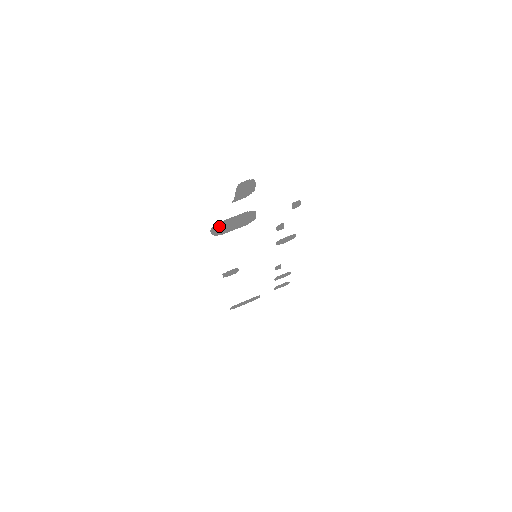
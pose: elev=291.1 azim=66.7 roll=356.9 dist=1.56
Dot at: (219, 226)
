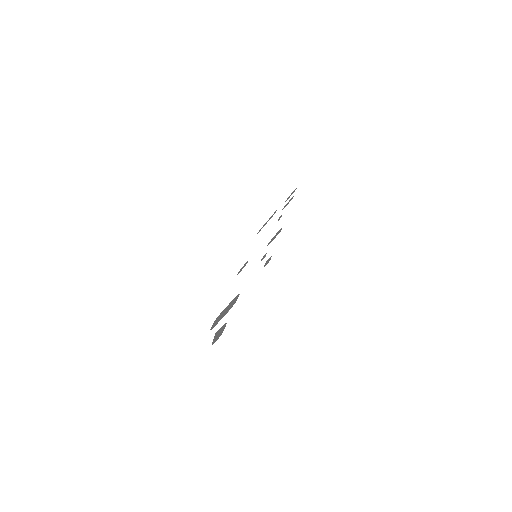
Dot at: (215, 324)
